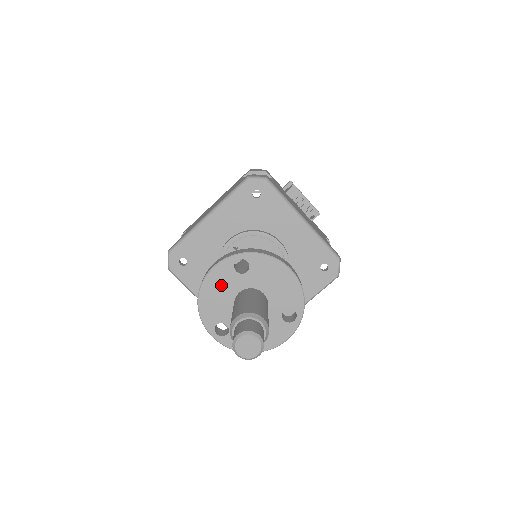
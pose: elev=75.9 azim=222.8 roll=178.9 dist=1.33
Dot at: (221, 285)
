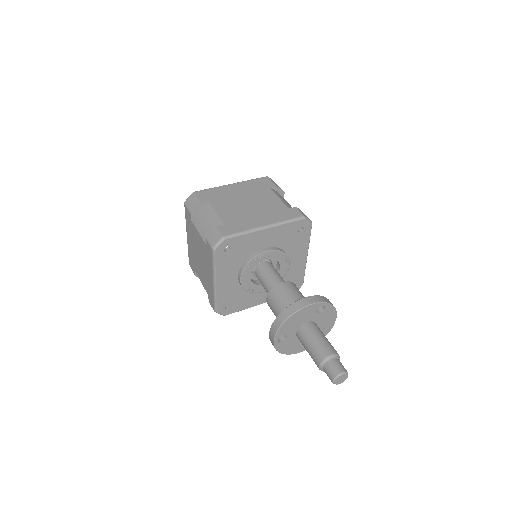
Dot at: (304, 315)
